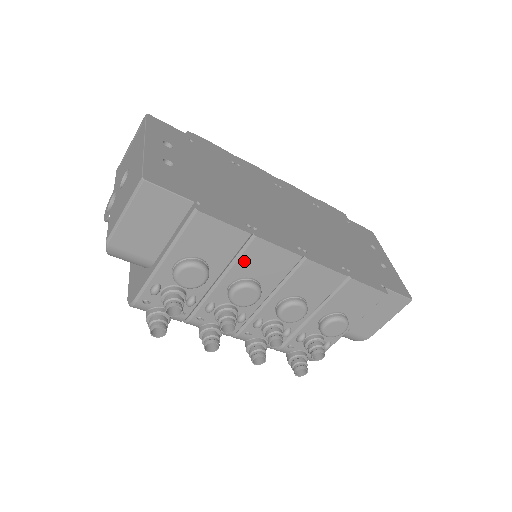
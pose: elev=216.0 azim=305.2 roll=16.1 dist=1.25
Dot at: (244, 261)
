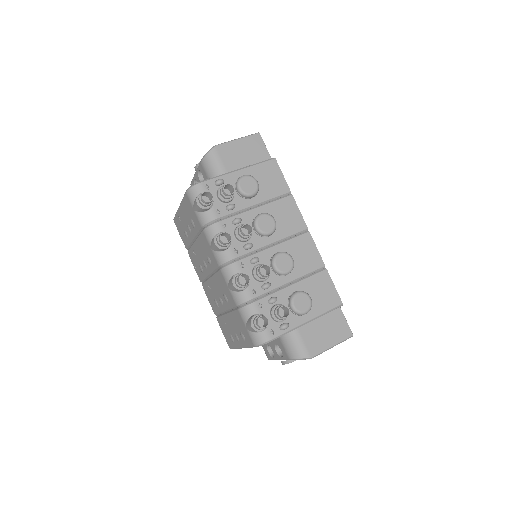
Dot at: (277, 205)
